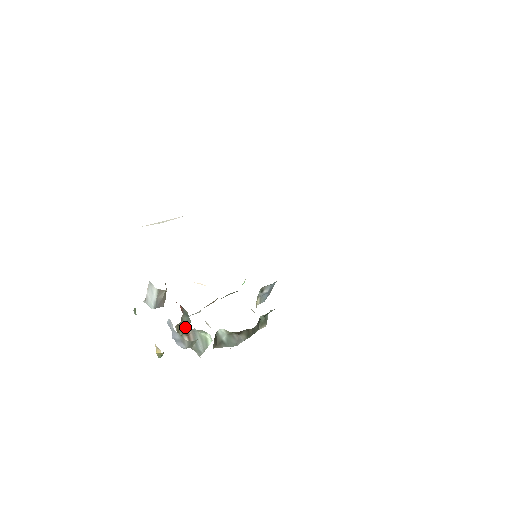
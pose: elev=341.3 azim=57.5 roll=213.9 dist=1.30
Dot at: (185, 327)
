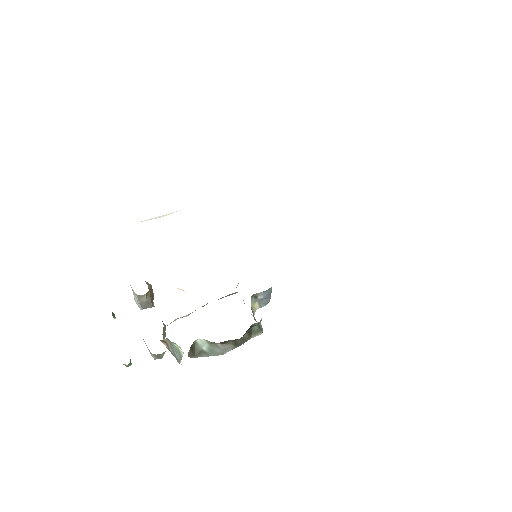
Dot at: occluded
